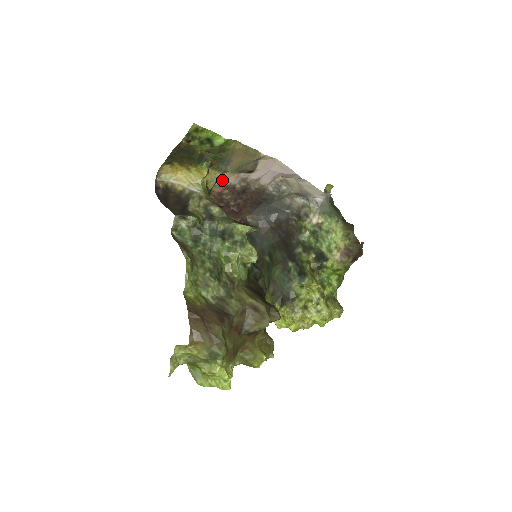
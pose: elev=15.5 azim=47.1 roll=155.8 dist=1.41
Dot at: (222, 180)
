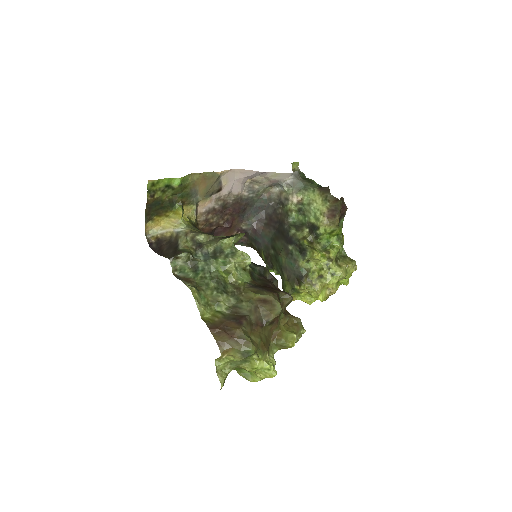
Dot at: (201, 209)
